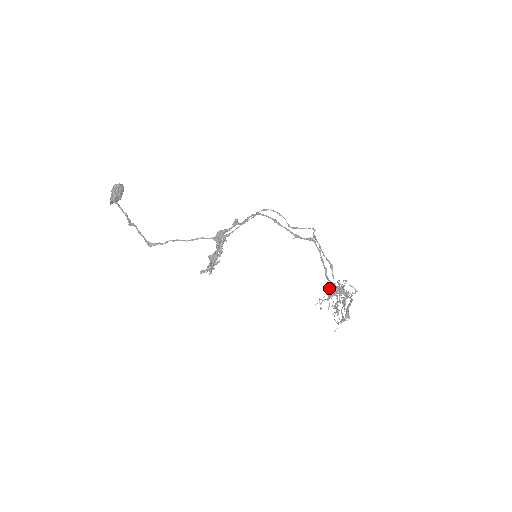
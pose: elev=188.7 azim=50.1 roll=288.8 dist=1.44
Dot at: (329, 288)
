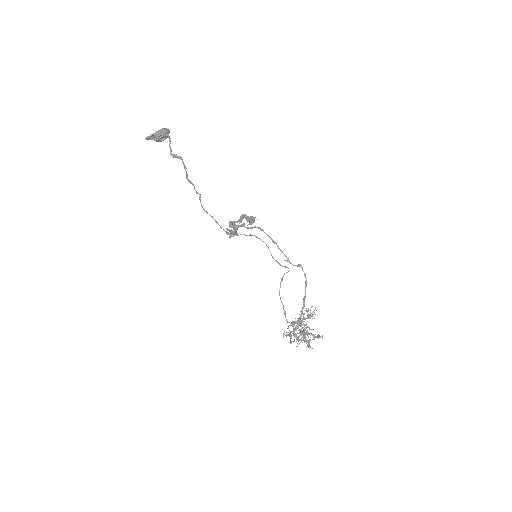
Dot at: (302, 312)
